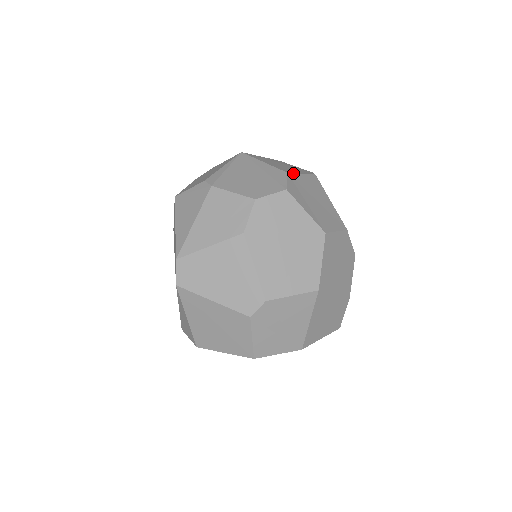
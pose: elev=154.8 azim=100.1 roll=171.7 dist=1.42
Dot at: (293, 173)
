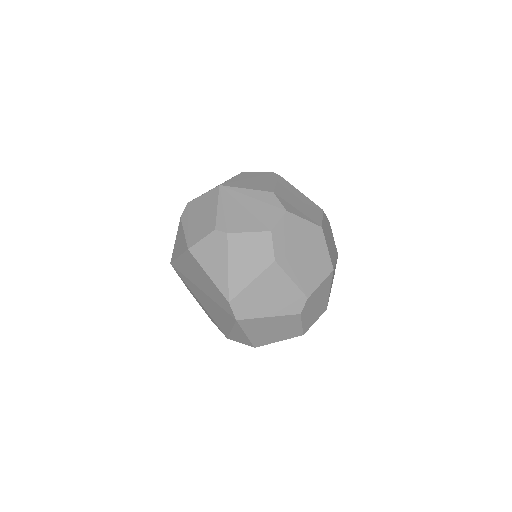
Dot at: (274, 189)
